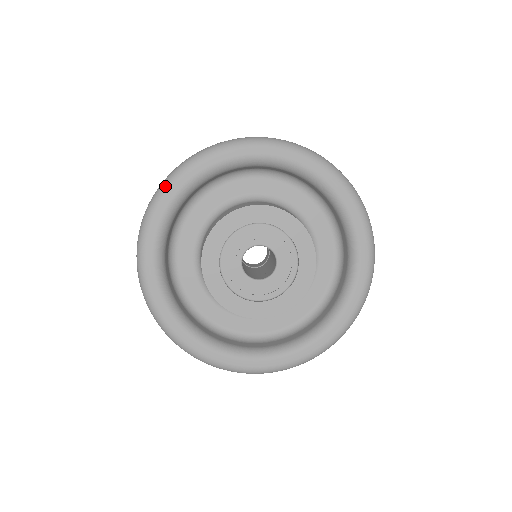
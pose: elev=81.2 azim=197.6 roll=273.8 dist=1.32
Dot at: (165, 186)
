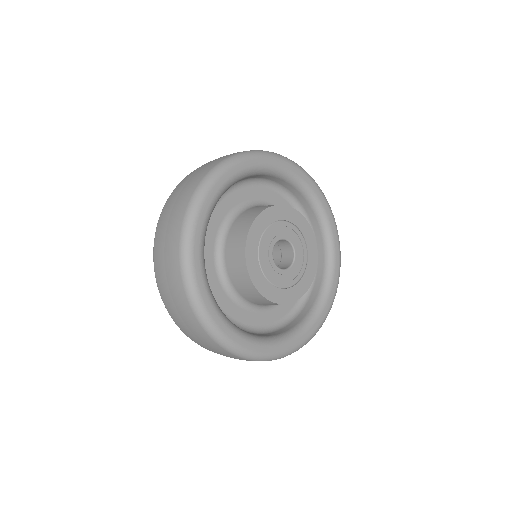
Dot at: (302, 168)
